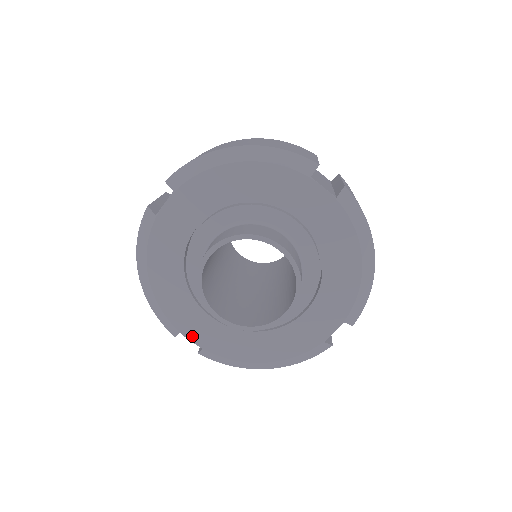
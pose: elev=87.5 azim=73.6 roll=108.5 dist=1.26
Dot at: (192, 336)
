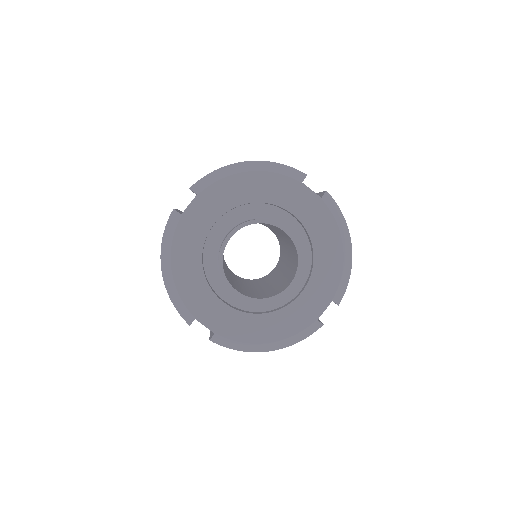
Dot at: (206, 321)
